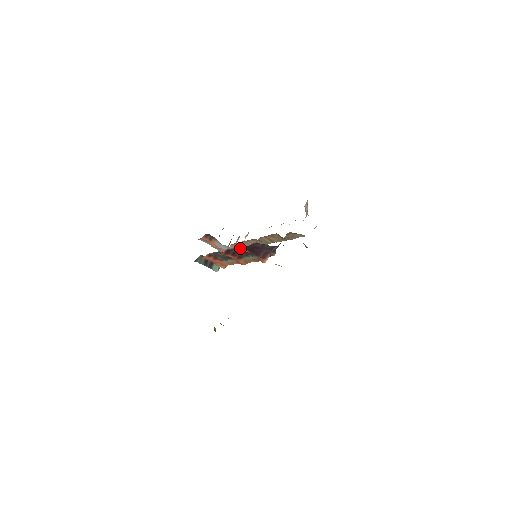
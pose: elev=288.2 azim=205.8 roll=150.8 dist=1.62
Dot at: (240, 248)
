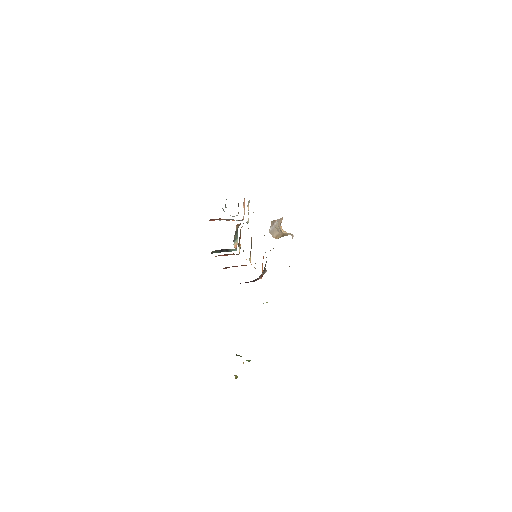
Dot at: occluded
